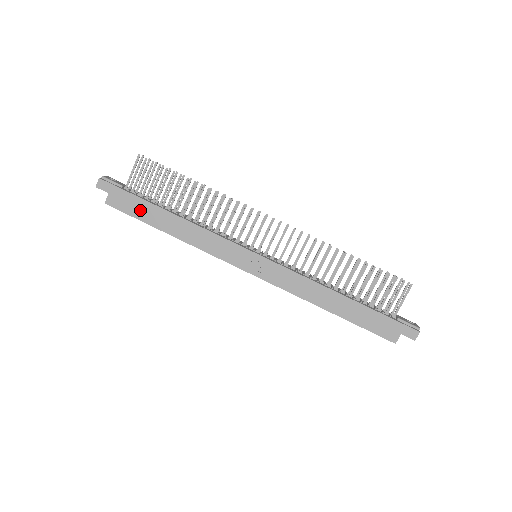
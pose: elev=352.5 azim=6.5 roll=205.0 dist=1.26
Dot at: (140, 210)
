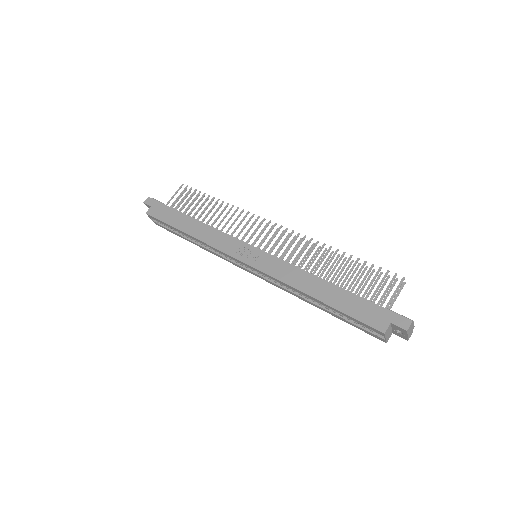
Dot at: (170, 217)
